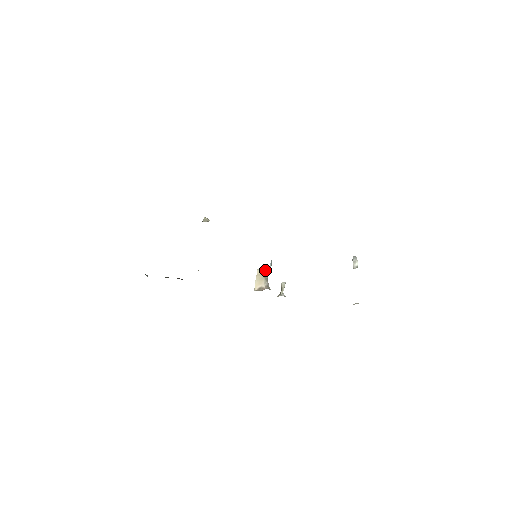
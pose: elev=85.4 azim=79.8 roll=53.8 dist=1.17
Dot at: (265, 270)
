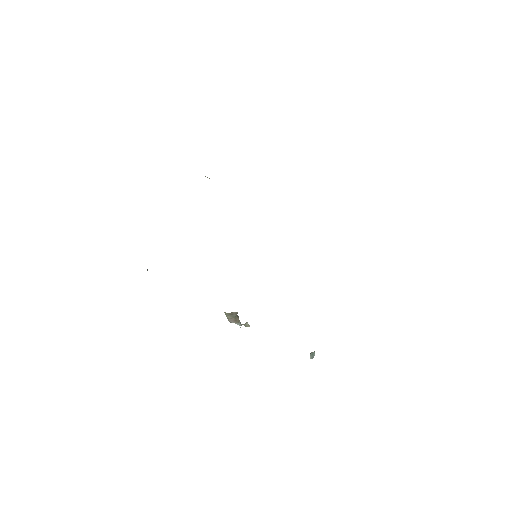
Dot at: (237, 315)
